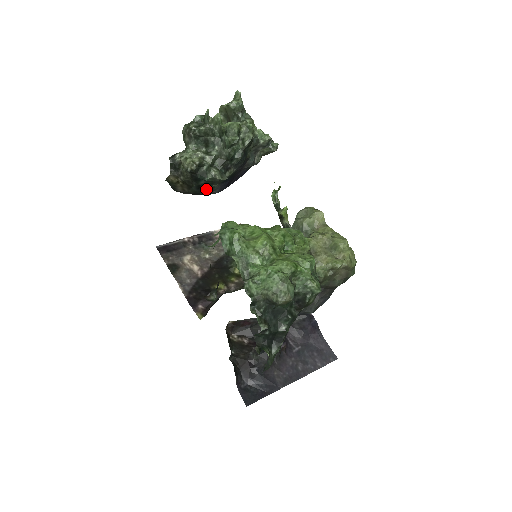
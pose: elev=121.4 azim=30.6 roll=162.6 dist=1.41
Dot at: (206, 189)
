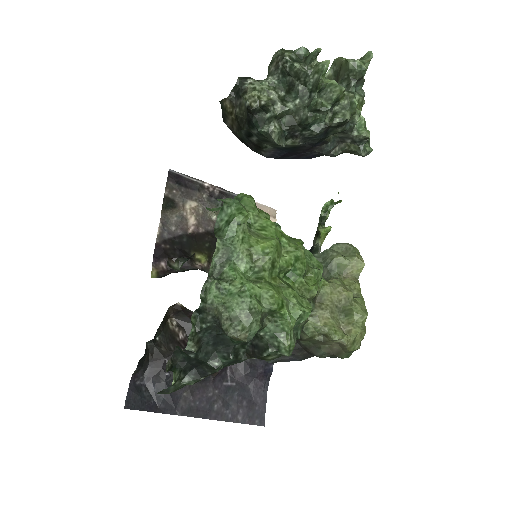
Dot at: (256, 143)
